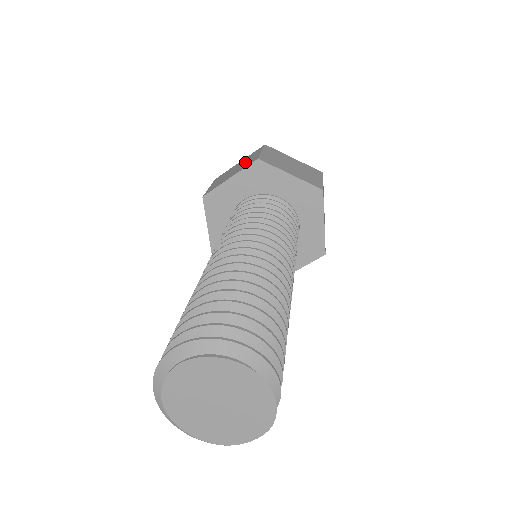
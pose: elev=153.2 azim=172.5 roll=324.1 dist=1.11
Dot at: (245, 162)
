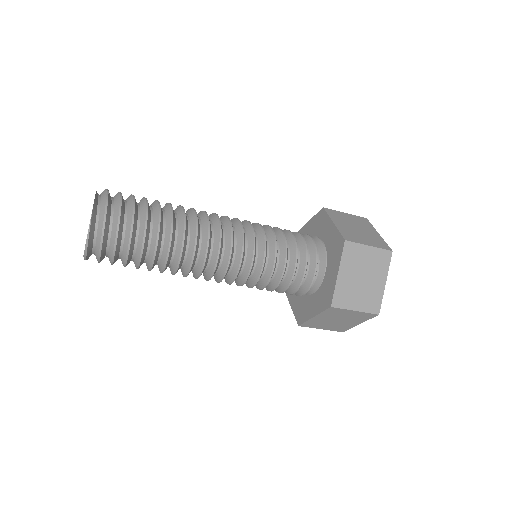
Dot at: occluded
